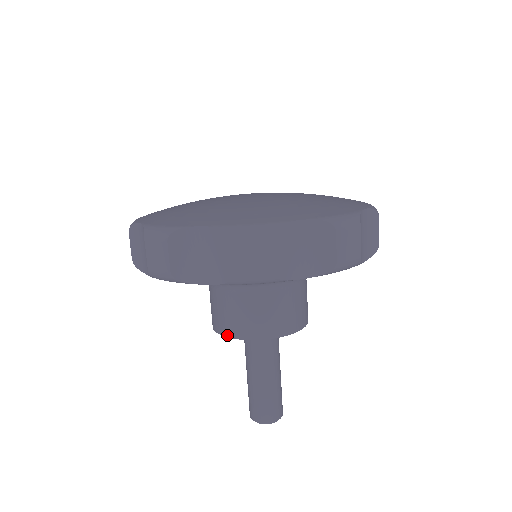
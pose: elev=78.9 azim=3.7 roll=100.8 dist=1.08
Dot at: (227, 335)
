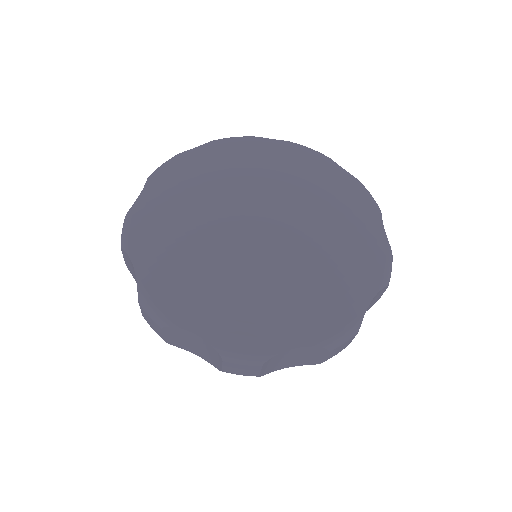
Dot at: occluded
